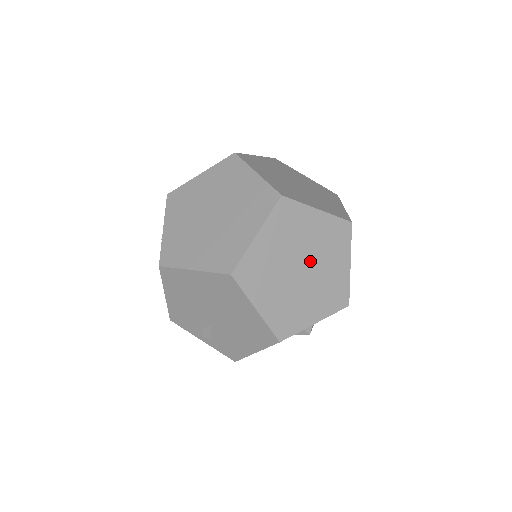
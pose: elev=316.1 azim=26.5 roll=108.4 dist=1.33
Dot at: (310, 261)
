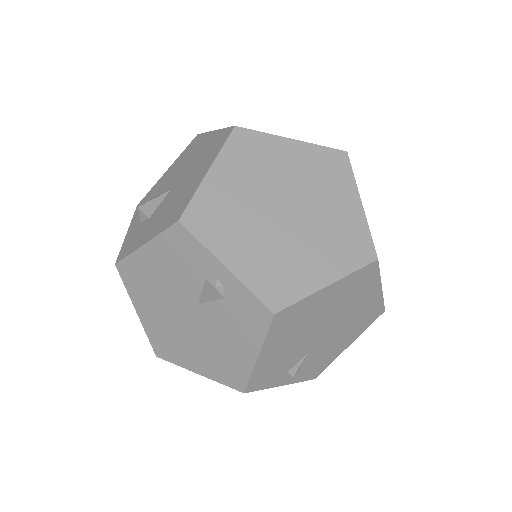
Dot at: occluded
